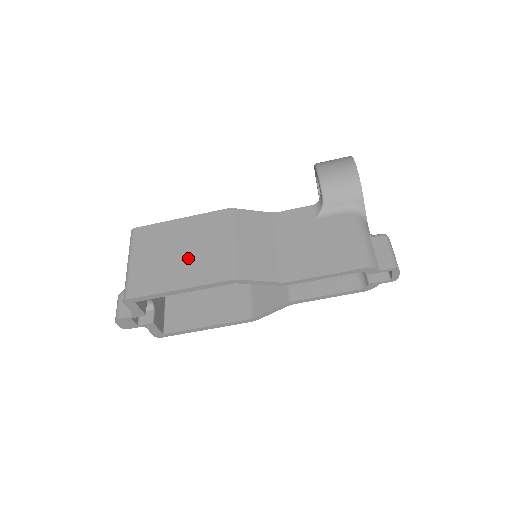
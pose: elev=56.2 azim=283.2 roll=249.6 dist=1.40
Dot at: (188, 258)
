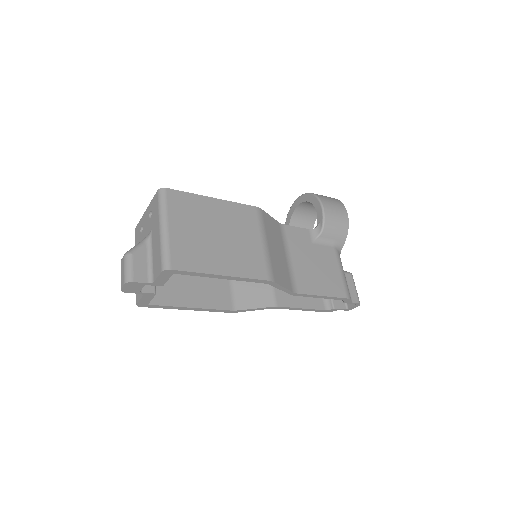
Dot at: (228, 245)
